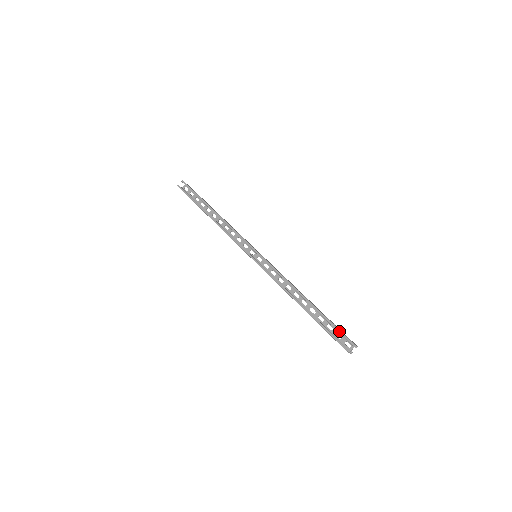
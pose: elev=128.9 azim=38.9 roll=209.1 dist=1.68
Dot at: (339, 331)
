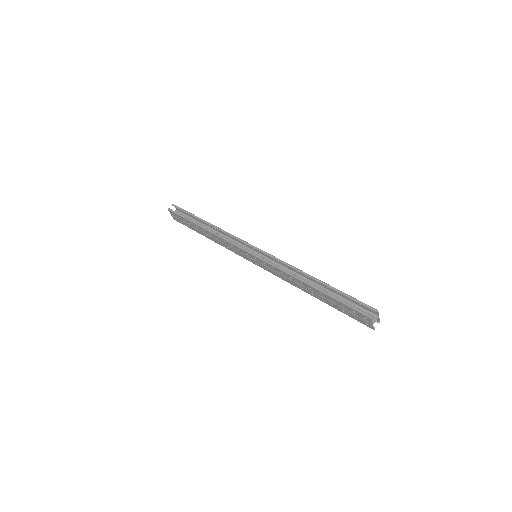
Dot at: (359, 301)
